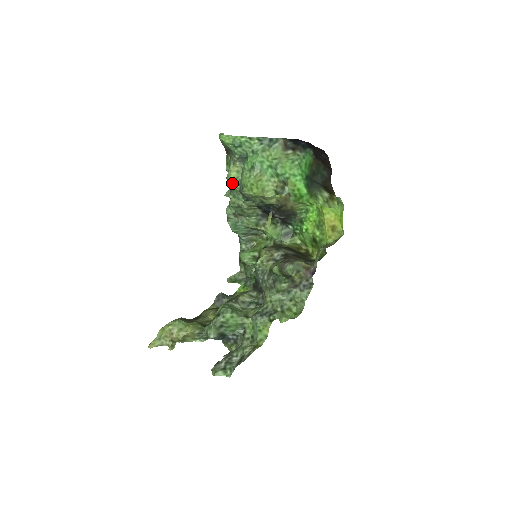
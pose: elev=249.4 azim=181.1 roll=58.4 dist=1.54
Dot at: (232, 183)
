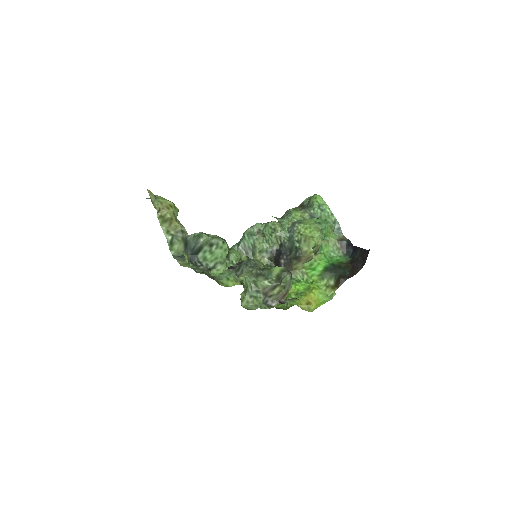
Dot at: (294, 215)
